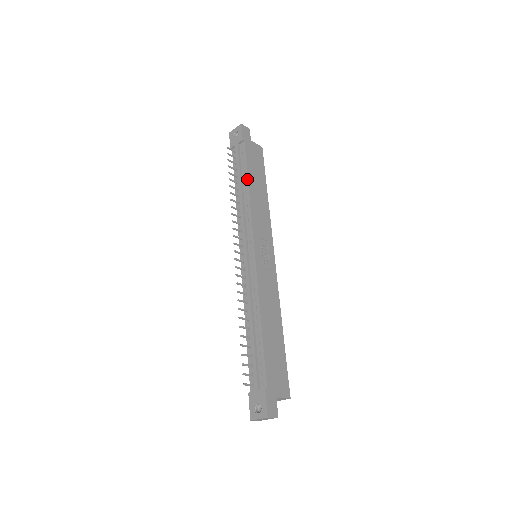
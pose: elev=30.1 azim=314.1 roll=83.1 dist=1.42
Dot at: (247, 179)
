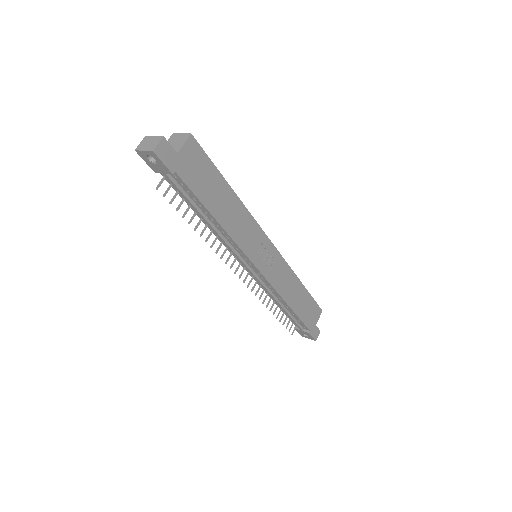
Dot at: (211, 216)
